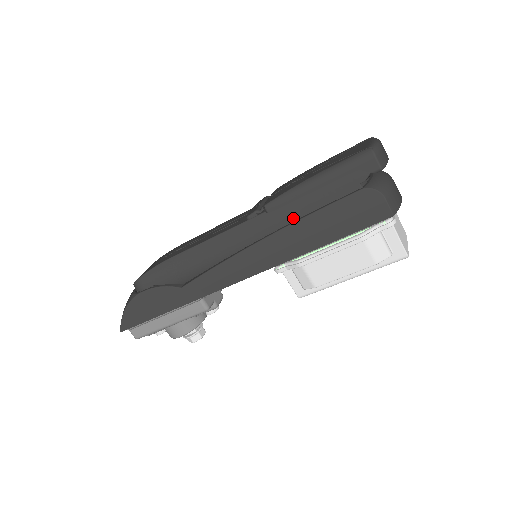
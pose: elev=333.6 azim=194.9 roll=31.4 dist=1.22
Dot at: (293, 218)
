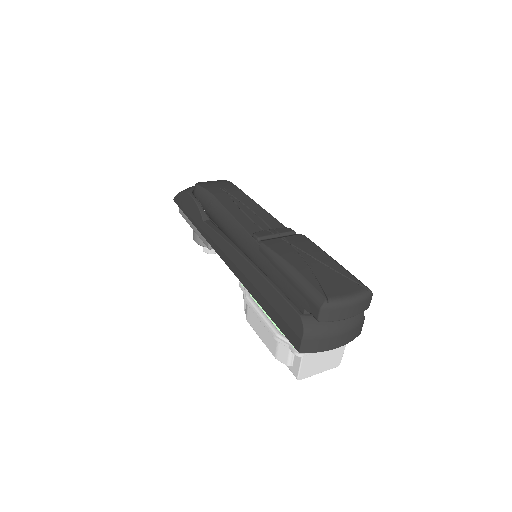
Dot at: (267, 271)
